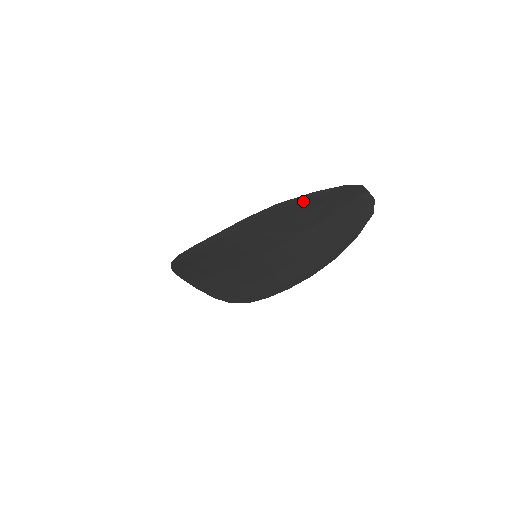
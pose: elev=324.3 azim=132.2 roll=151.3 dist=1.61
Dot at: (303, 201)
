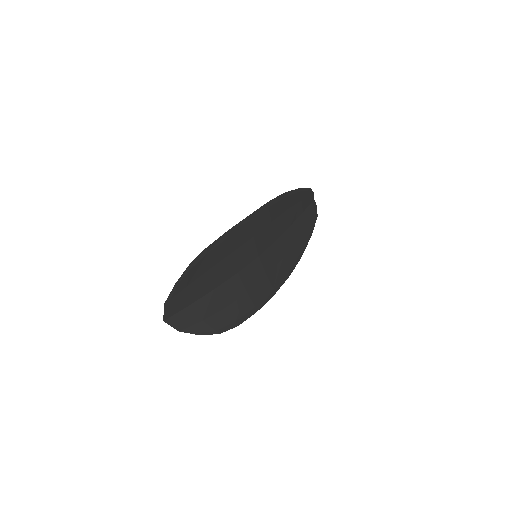
Dot at: (294, 195)
